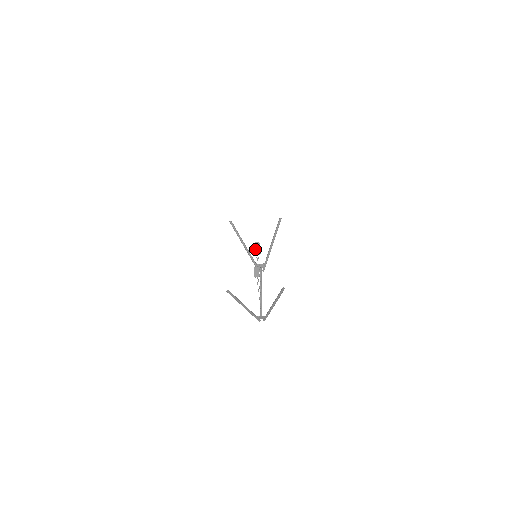
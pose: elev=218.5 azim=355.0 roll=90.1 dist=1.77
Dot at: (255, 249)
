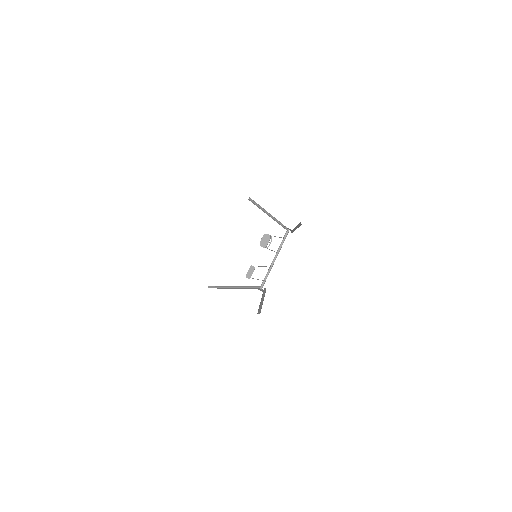
Dot at: (262, 243)
